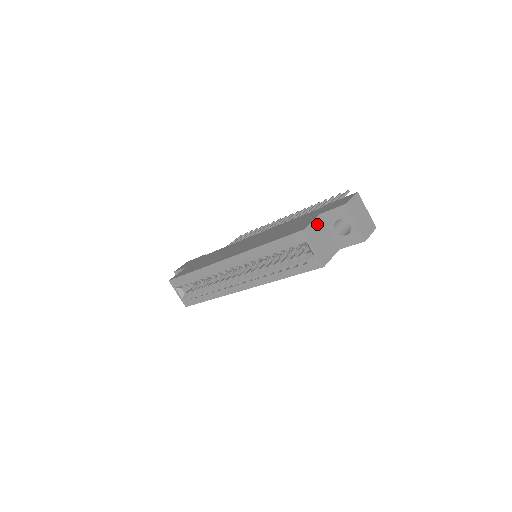
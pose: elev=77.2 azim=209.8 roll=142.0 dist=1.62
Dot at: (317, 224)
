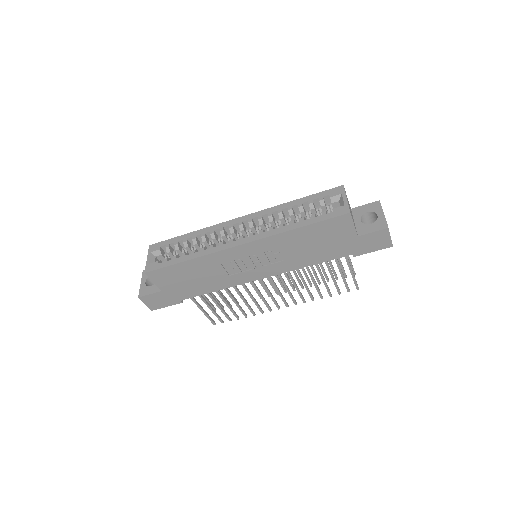
Dot at: (349, 204)
